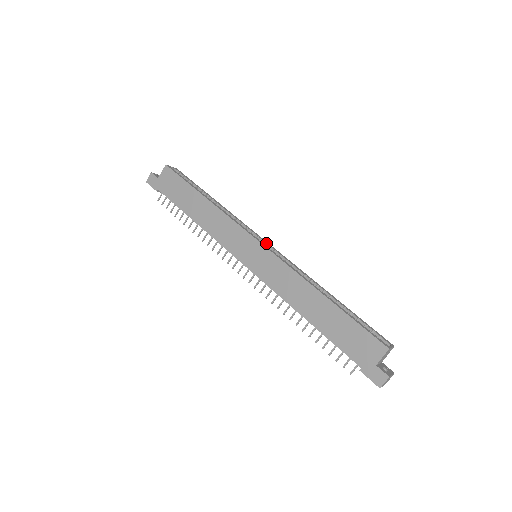
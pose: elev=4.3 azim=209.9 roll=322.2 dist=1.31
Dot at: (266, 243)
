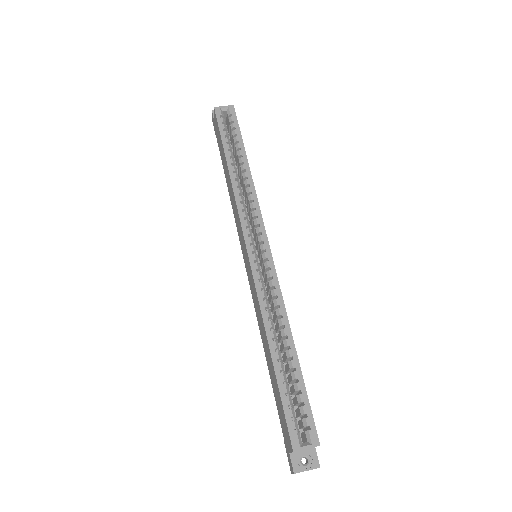
Dot at: (262, 246)
